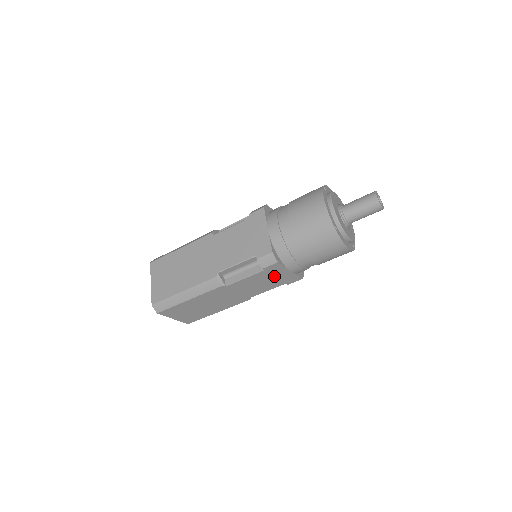
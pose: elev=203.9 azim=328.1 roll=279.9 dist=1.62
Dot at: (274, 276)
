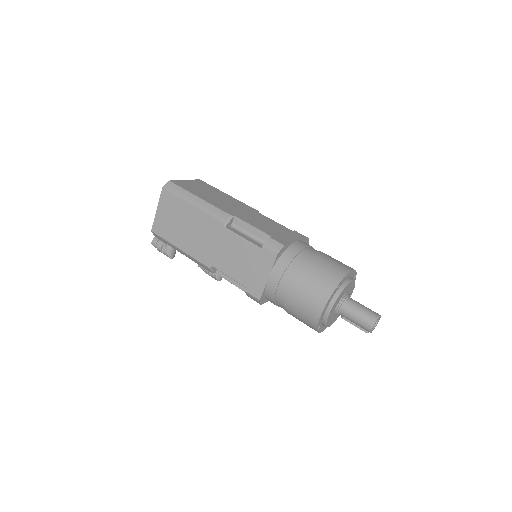
Dot at: (255, 266)
